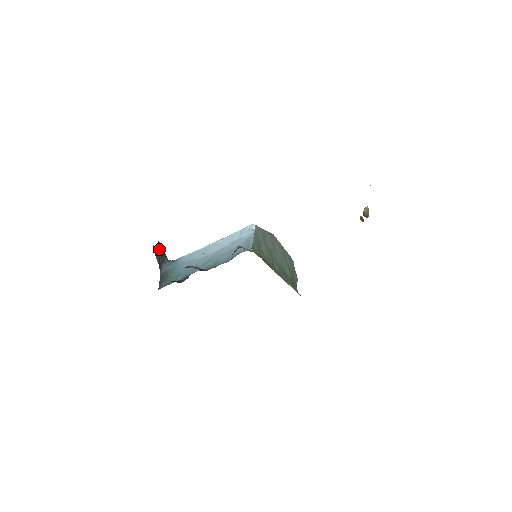
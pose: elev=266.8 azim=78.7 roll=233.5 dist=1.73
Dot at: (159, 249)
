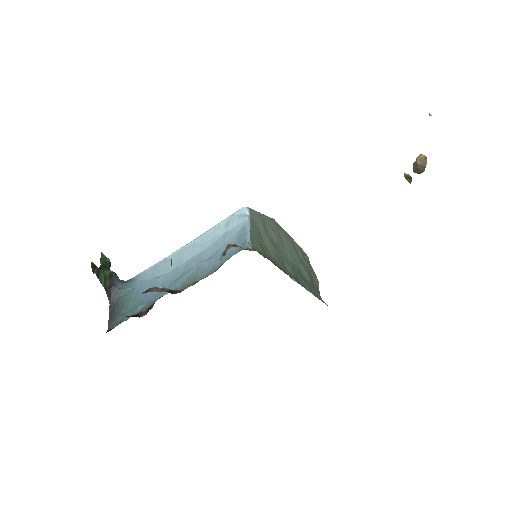
Dot at: (104, 266)
